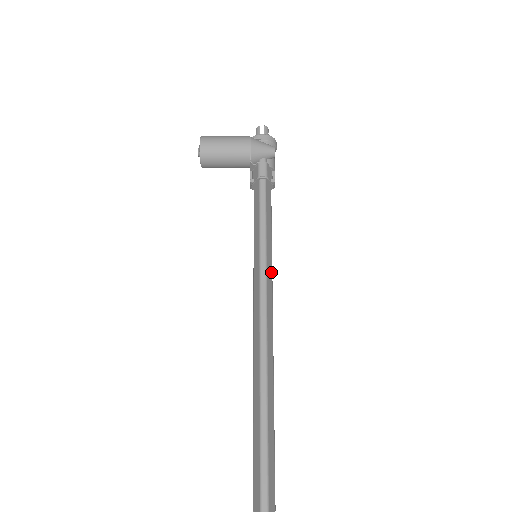
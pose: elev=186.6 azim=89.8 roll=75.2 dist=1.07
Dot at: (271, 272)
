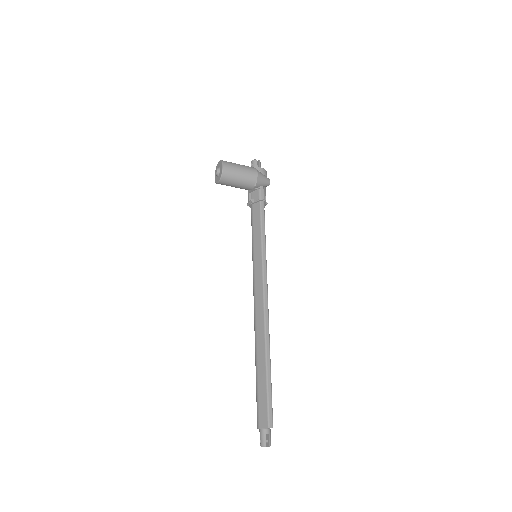
Dot at: occluded
